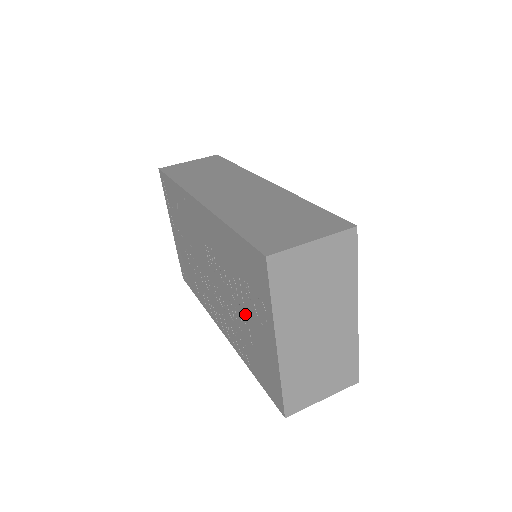
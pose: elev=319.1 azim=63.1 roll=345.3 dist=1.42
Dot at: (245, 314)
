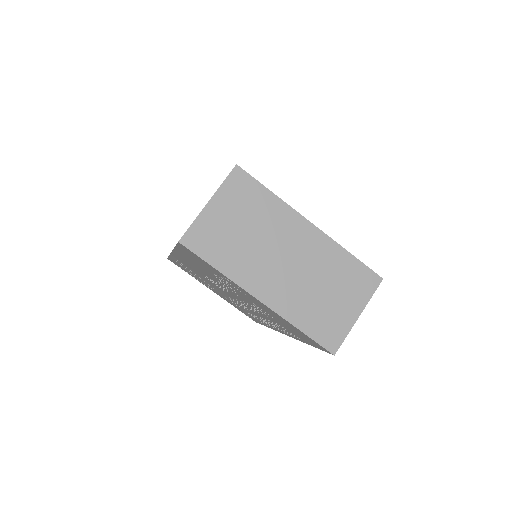
Dot at: (248, 300)
